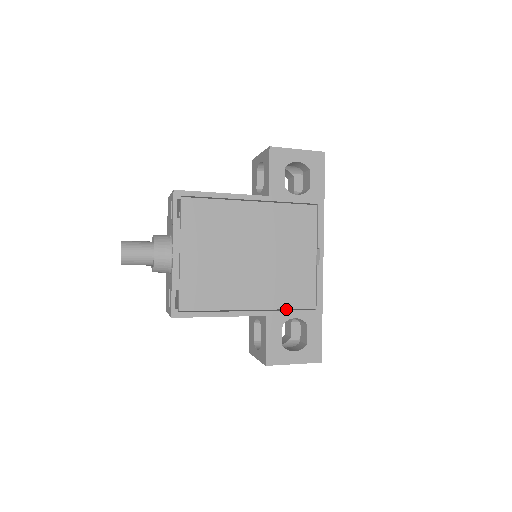
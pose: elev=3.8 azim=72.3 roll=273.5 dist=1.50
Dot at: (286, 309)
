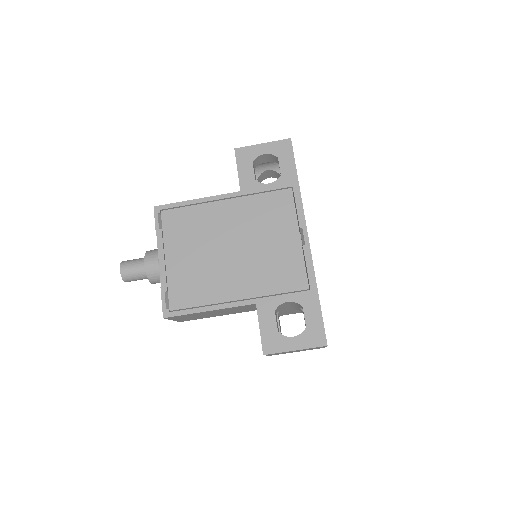
Dot at: occluded
